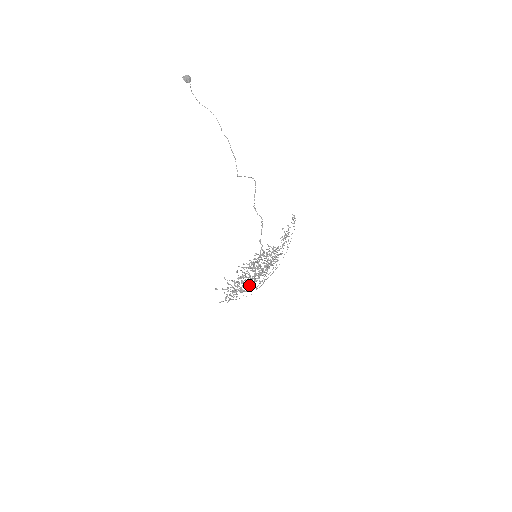
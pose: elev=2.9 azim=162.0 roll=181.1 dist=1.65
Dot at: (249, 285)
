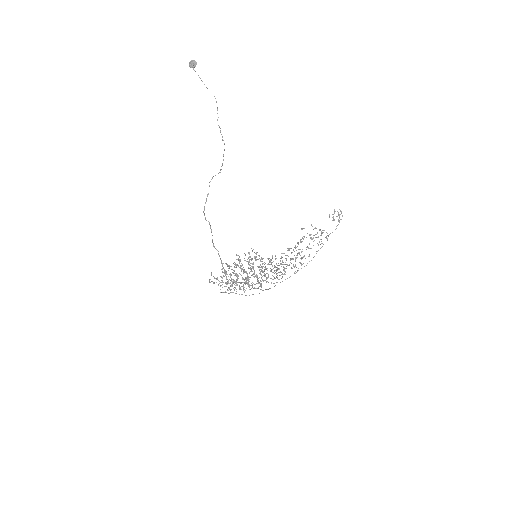
Dot at: occluded
